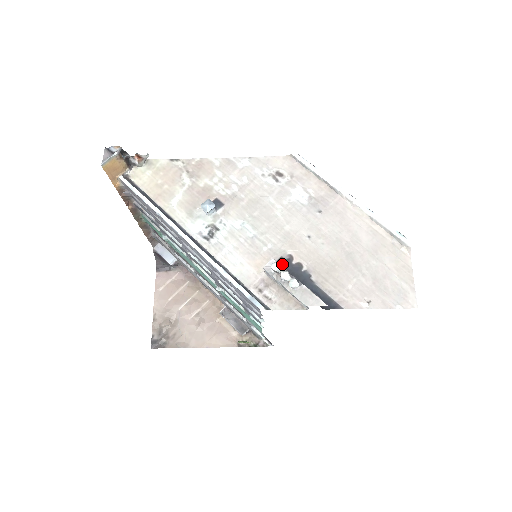
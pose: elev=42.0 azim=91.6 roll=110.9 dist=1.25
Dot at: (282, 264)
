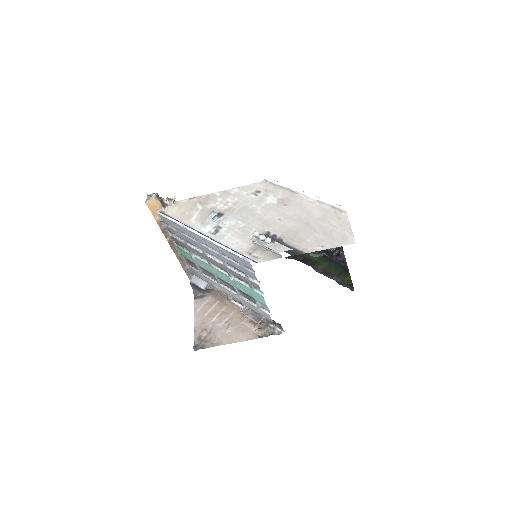
Dot at: occluded
